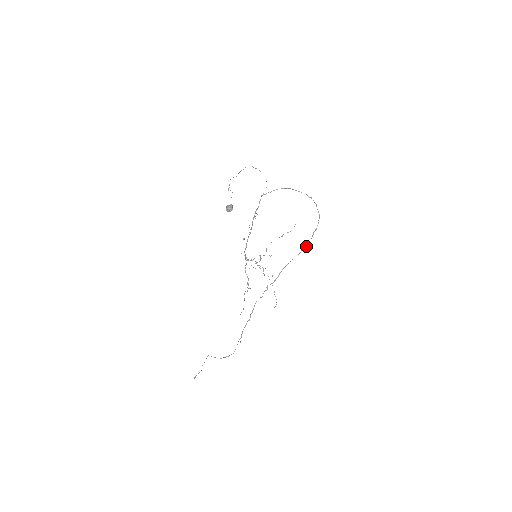
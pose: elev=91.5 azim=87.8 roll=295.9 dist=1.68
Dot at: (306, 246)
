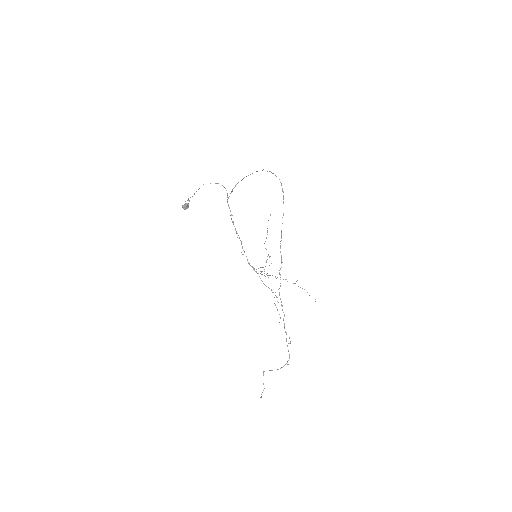
Dot at: occluded
